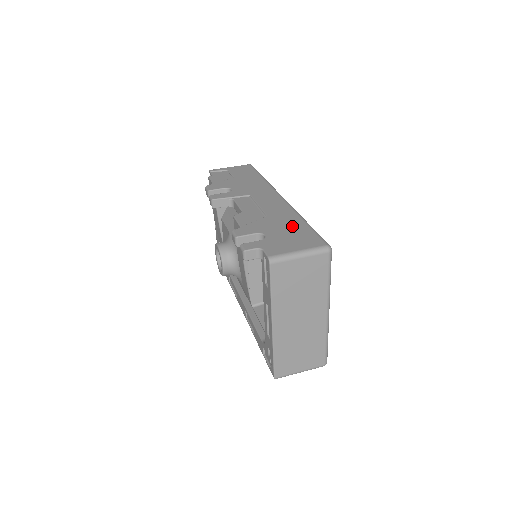
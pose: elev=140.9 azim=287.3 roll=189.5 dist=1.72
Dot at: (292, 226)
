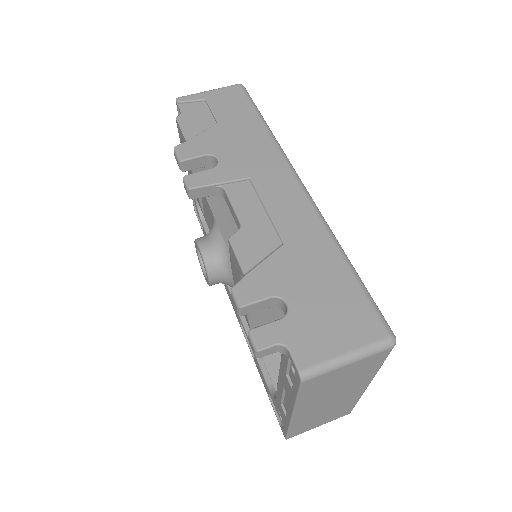
Dot at: (328, 277)
